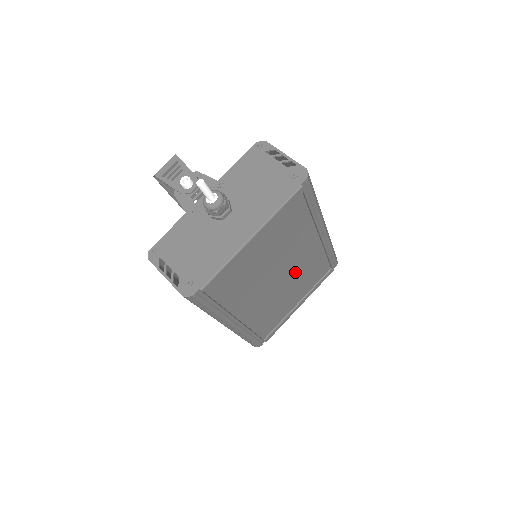
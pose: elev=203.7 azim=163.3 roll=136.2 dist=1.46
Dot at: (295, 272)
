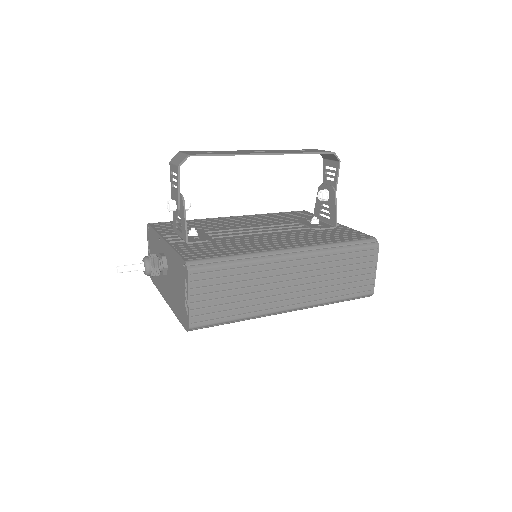
Dot at: occluded
